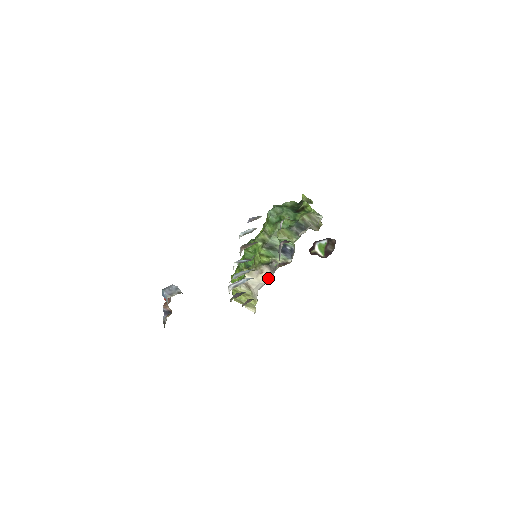
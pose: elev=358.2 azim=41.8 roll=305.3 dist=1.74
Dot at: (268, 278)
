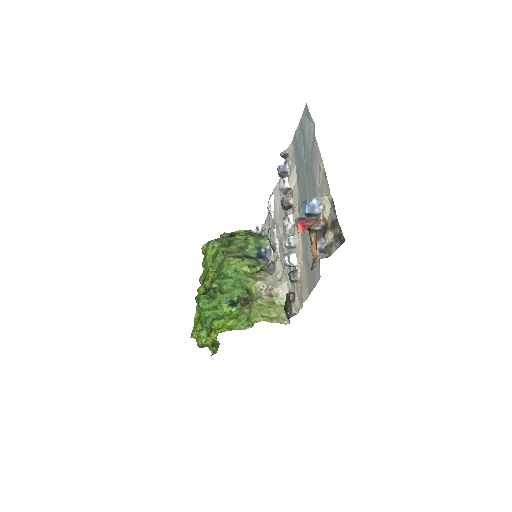
Dot at: (276, 276)
